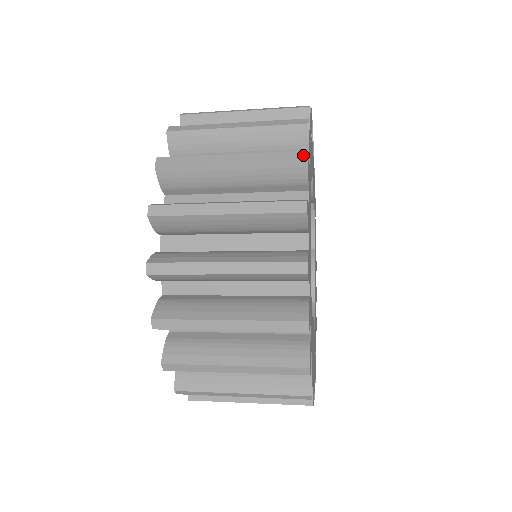
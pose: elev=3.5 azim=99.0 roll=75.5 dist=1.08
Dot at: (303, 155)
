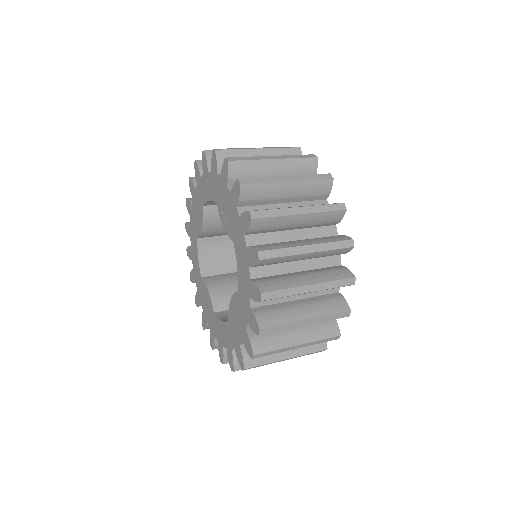
Dot at: (314, 156)
